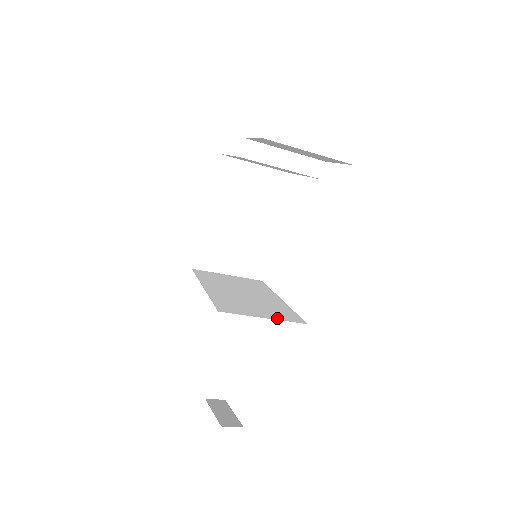
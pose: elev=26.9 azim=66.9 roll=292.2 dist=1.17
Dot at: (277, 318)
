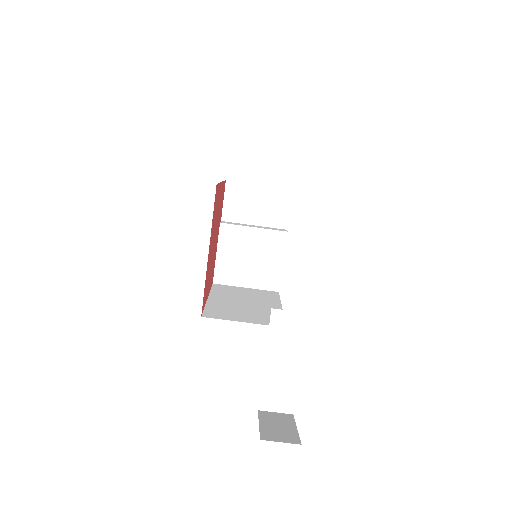
Dot at: occluded
